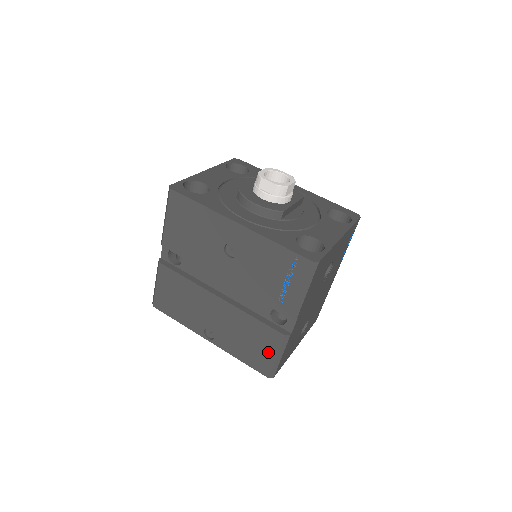
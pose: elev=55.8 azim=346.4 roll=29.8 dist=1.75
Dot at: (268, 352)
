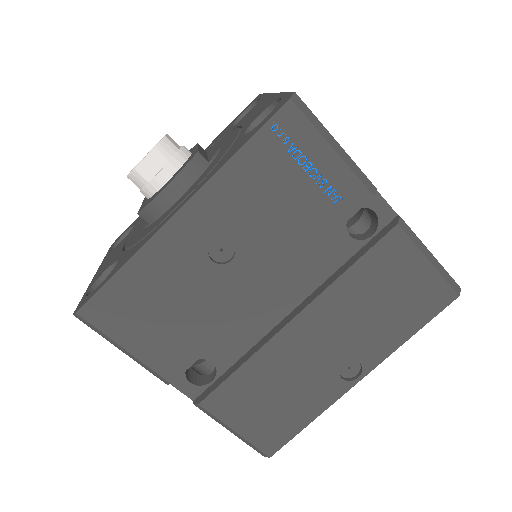
Dot at: (416, 272)
